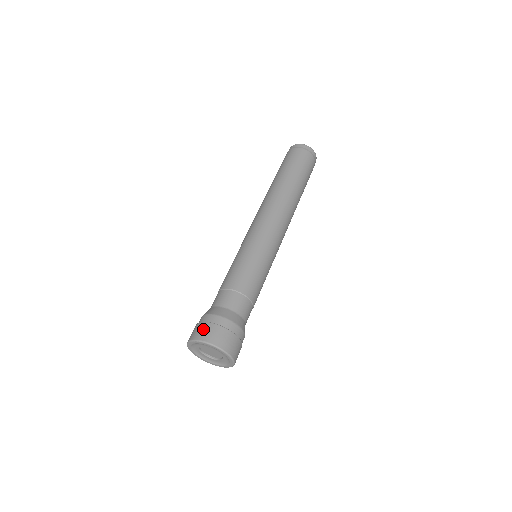
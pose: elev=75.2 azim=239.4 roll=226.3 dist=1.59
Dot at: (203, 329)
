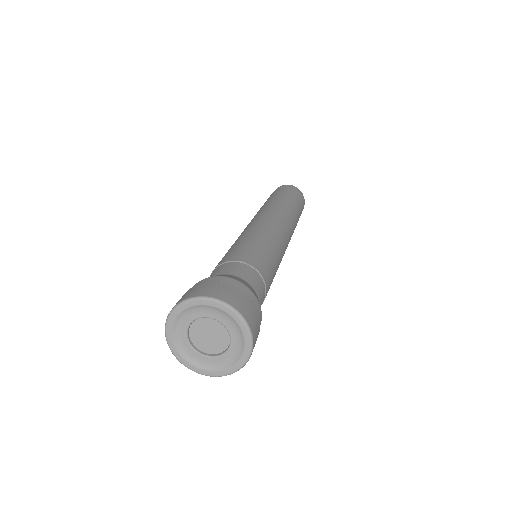
Dot at: (232, 292)
